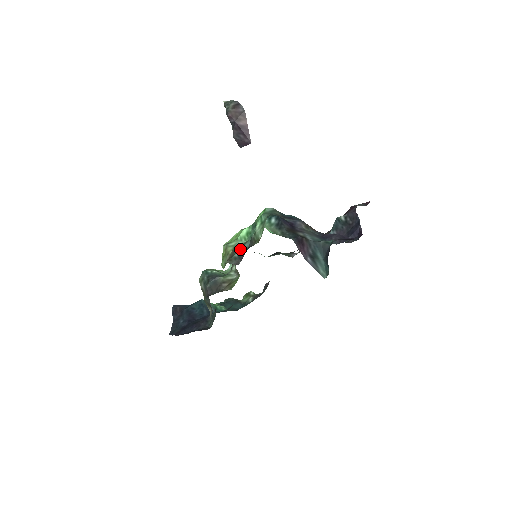
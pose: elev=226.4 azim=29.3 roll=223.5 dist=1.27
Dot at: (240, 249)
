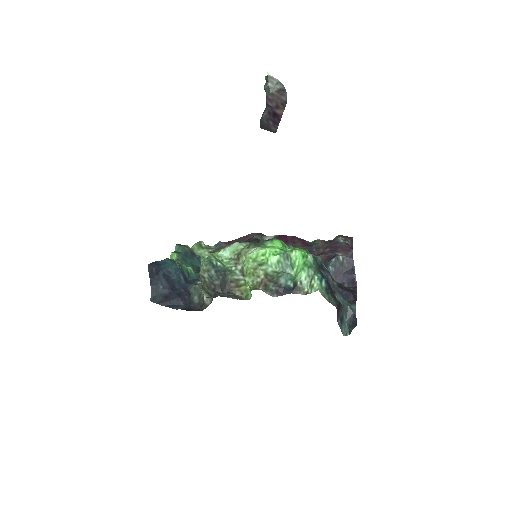
Dot at: (277, 283)
